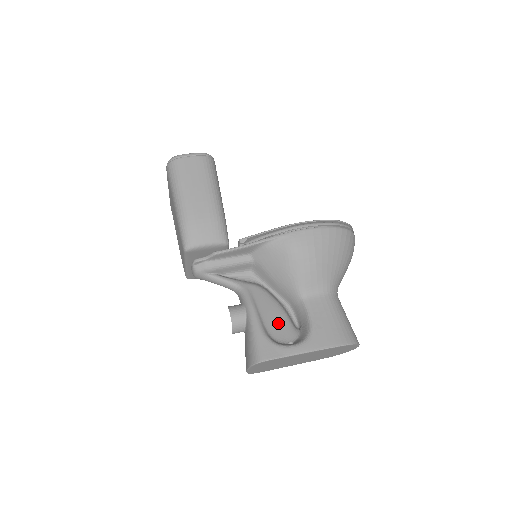
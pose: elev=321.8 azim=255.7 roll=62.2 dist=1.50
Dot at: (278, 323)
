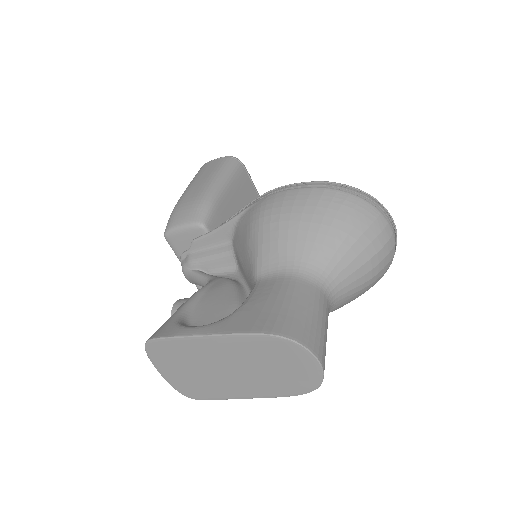
Dot at: (214, 312)
